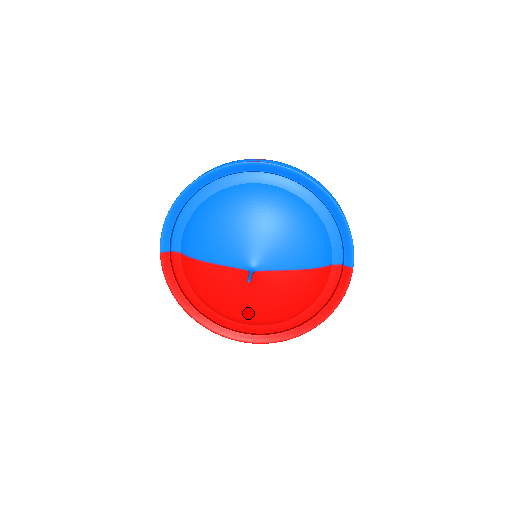
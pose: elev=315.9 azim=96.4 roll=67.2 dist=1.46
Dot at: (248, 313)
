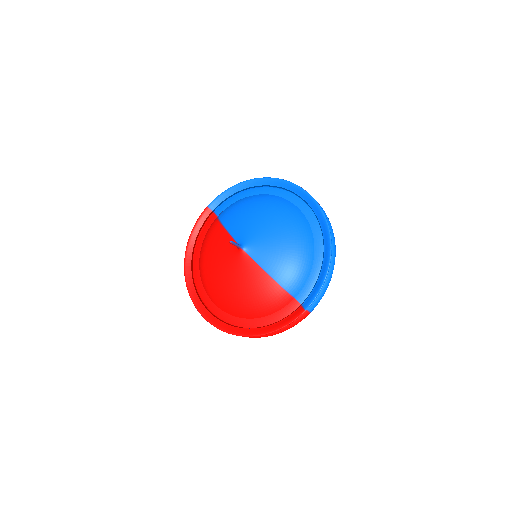
Dot at: (215, 283)
